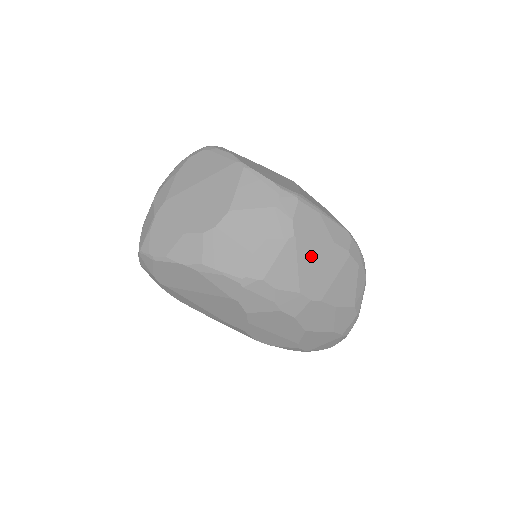
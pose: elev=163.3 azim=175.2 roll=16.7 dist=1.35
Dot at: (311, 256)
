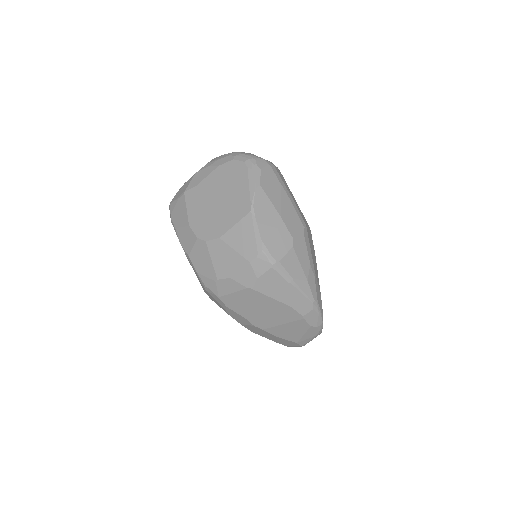
Dot at: (264, 305)
